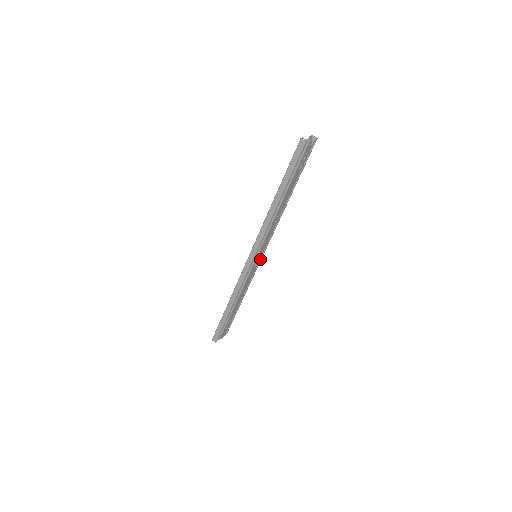
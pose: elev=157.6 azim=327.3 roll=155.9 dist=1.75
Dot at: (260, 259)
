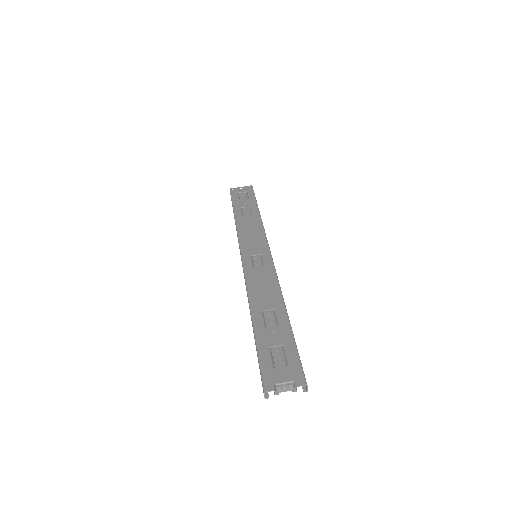
Dot at: occluded
